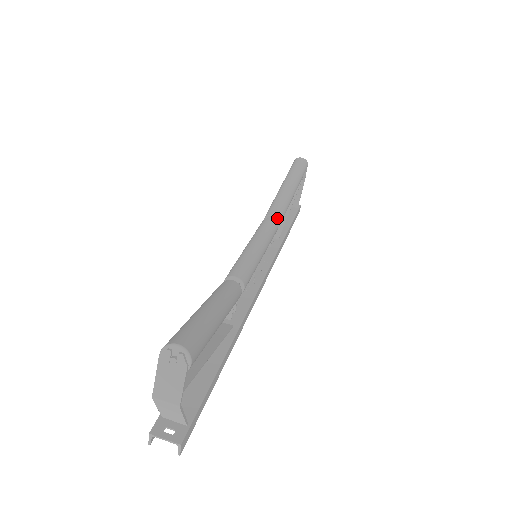
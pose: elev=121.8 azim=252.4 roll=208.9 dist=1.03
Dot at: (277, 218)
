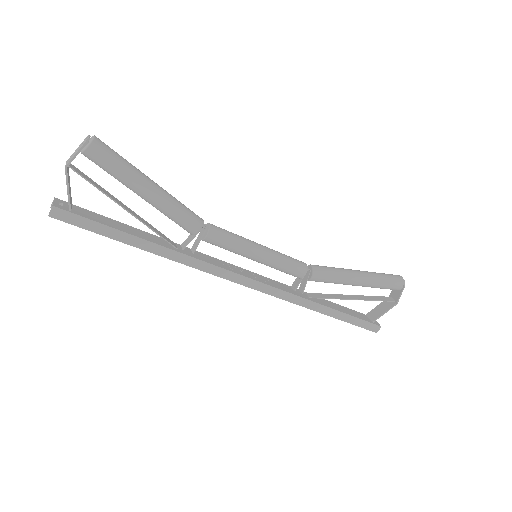
Dot at: (313, 269)
